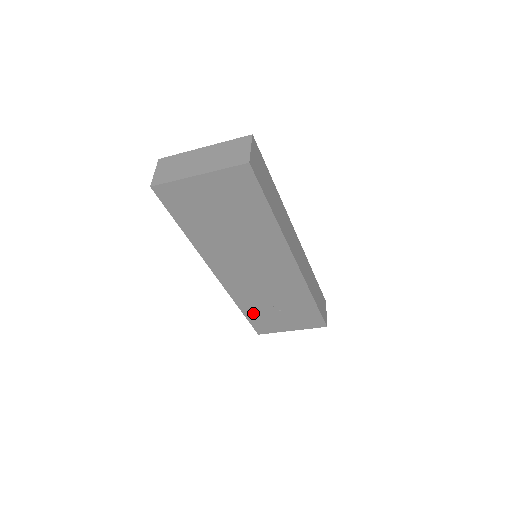
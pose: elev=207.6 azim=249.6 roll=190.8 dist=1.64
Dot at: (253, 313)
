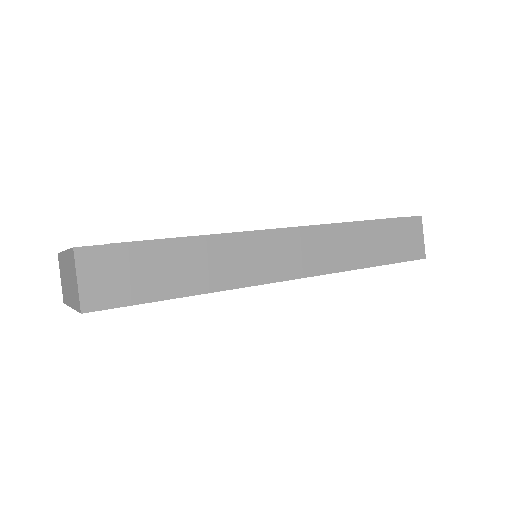
Dot at: occluded
